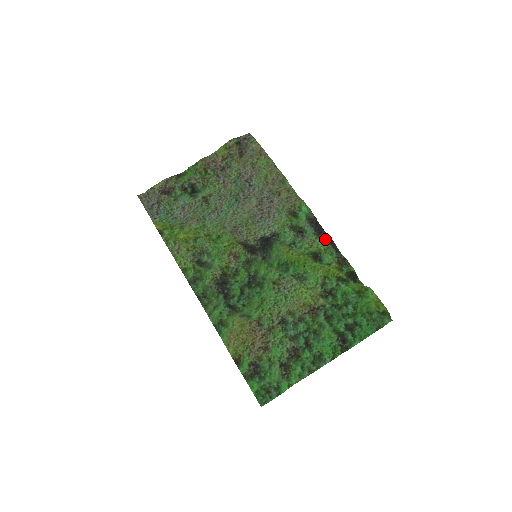
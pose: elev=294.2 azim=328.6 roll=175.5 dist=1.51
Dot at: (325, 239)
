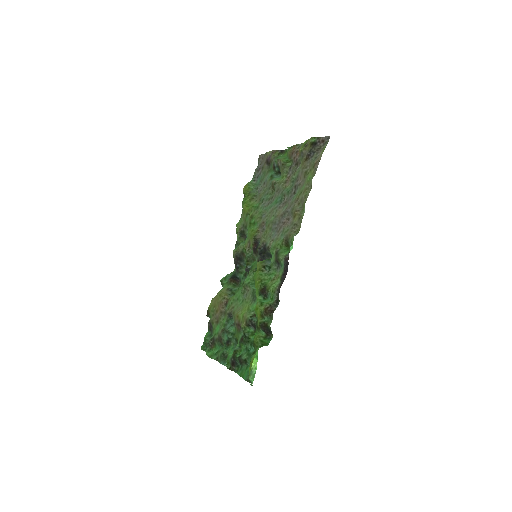
Dot at: (280, 283)
